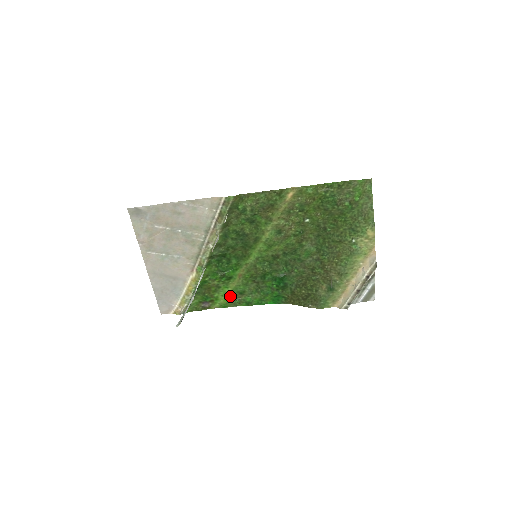
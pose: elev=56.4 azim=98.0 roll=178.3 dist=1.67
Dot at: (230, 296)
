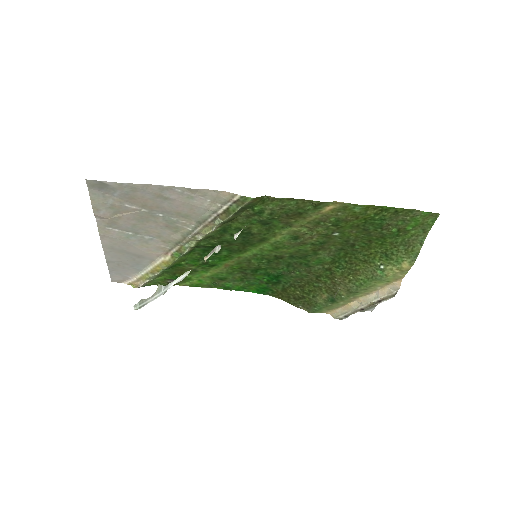
Dot at: (206, 279)
